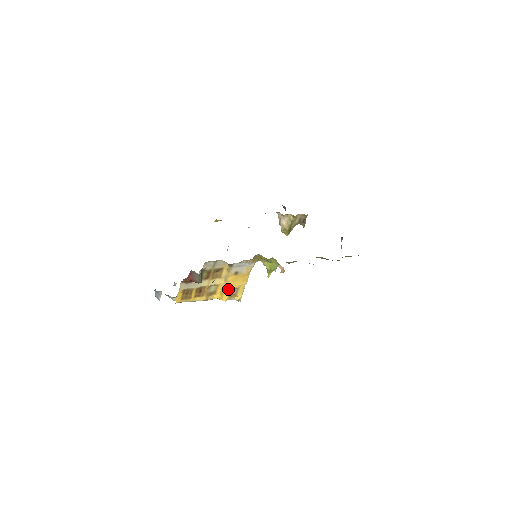
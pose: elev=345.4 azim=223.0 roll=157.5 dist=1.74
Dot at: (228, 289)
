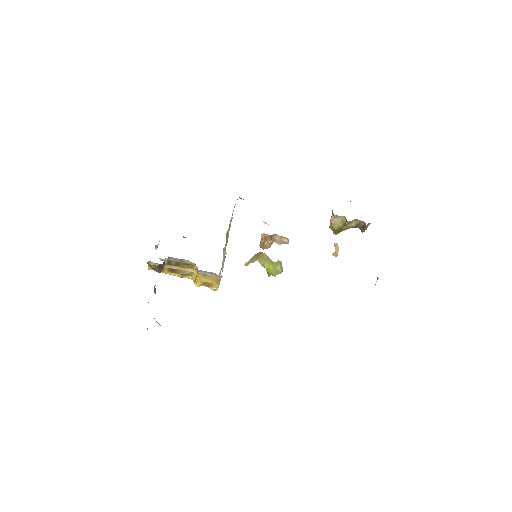
Dot at: (199, 280)
